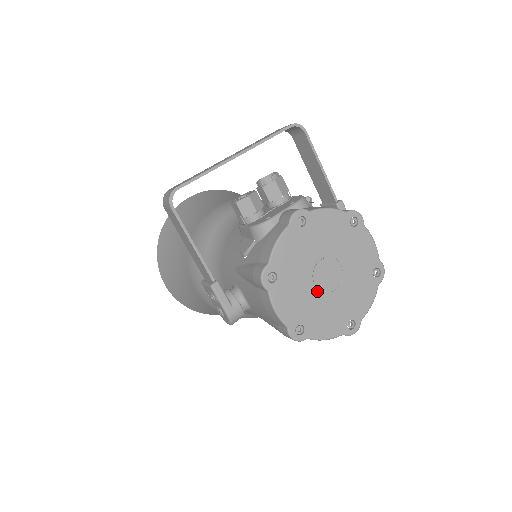
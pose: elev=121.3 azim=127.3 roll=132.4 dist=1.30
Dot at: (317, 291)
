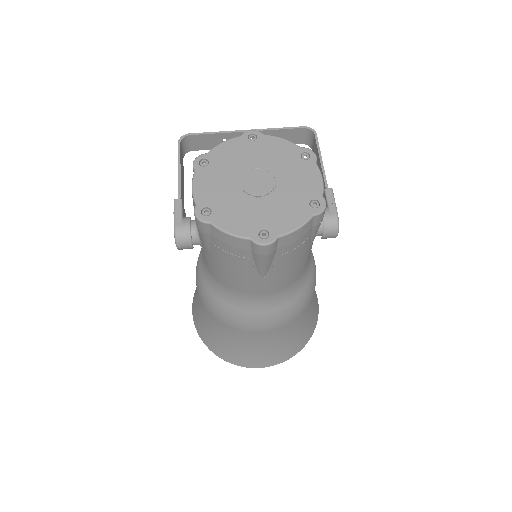
Dot at: (241, 190)
